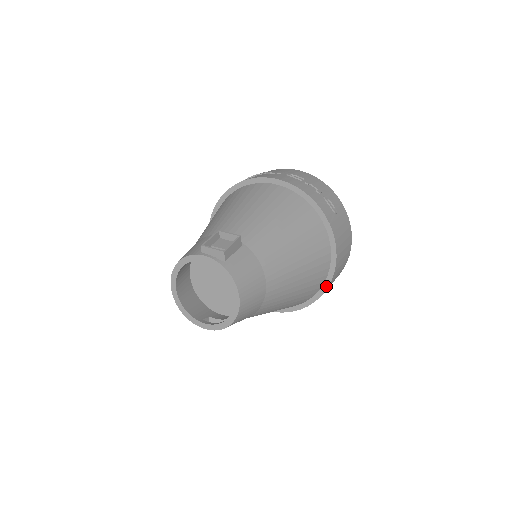
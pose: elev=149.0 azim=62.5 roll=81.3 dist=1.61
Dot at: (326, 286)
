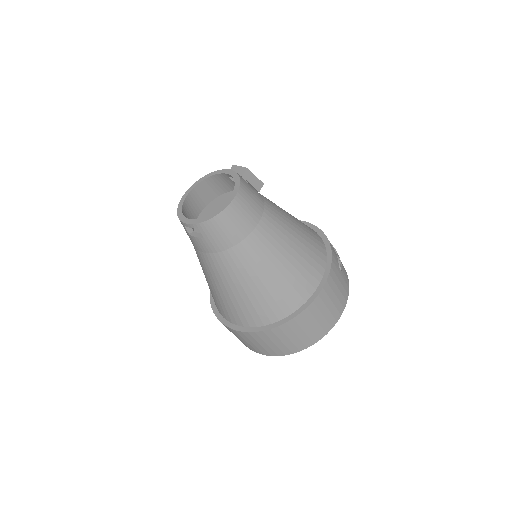
Dot at: (299, 312)
